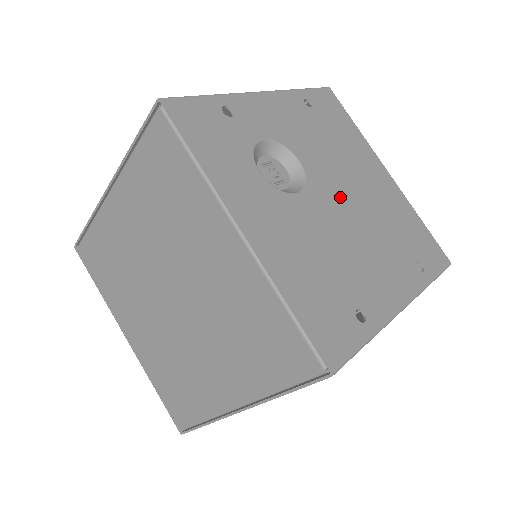
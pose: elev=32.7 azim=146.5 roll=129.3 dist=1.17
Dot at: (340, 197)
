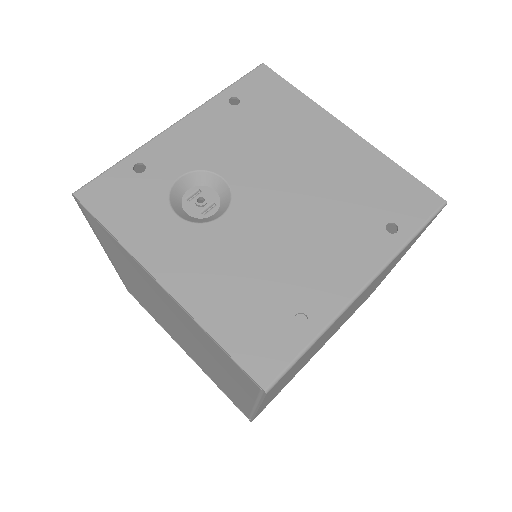
Dot at: (276, 194)
